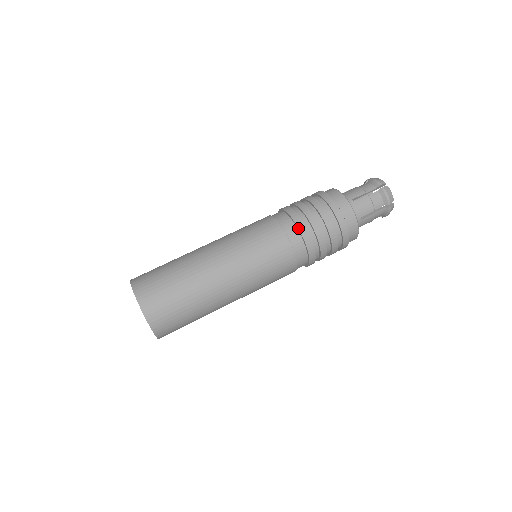
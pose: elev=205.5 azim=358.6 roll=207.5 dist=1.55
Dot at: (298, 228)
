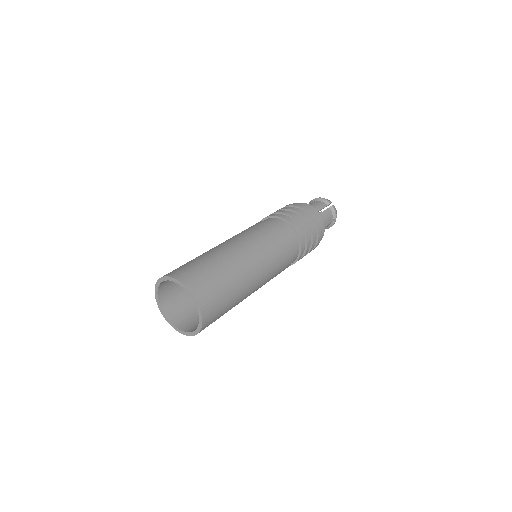
Dot at: (275, 216)
